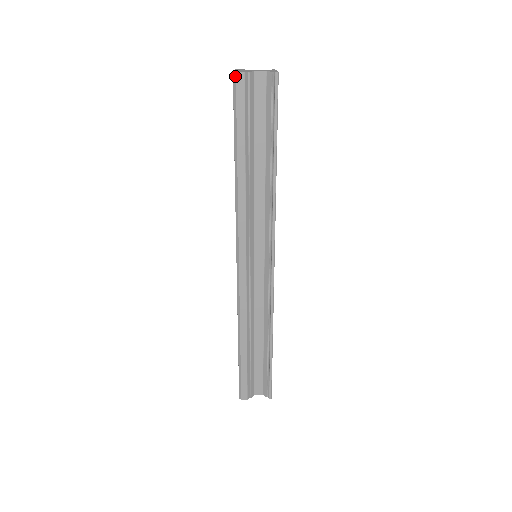
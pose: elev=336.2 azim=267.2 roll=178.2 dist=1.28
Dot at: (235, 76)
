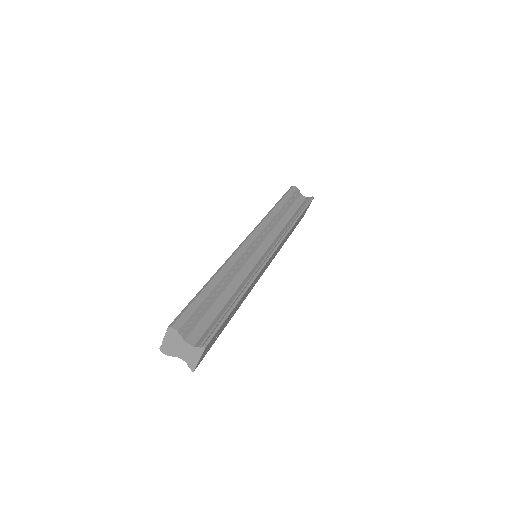
Dot at: (162, 349)
